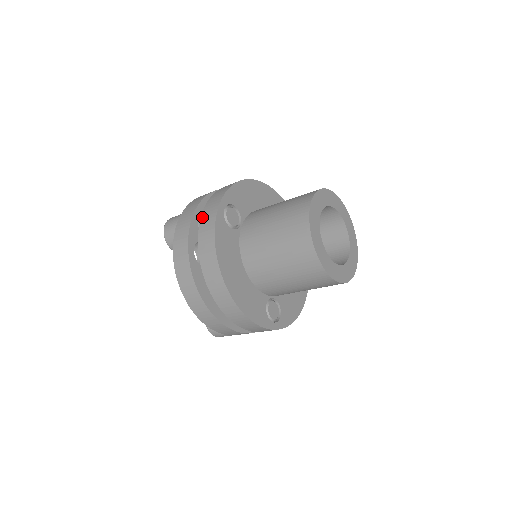
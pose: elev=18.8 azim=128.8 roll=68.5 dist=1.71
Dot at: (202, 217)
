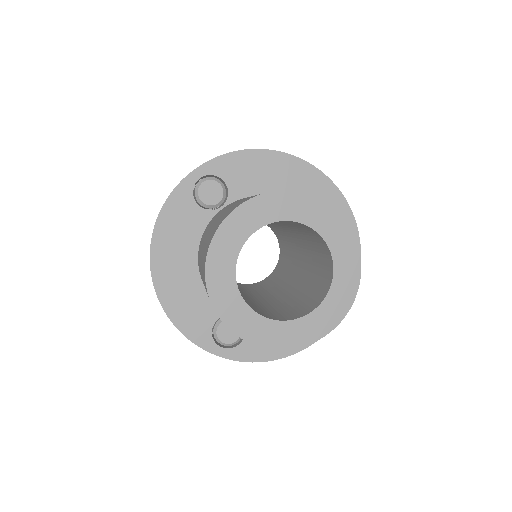
Dot at: occluded
